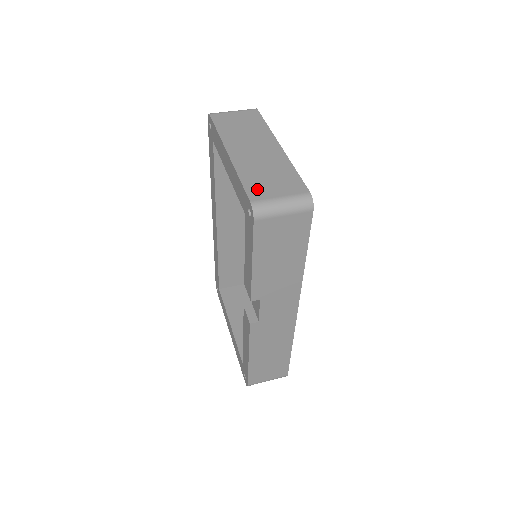
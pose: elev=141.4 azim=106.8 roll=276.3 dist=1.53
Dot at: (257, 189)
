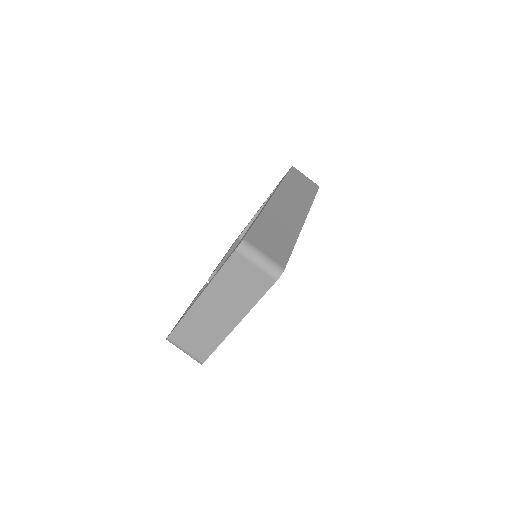
Dot at: (180, 335)
